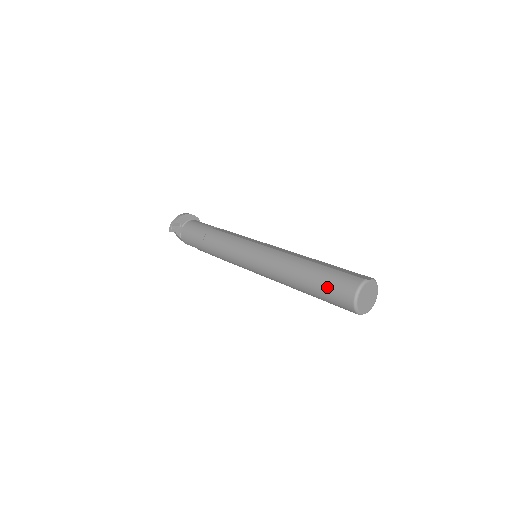
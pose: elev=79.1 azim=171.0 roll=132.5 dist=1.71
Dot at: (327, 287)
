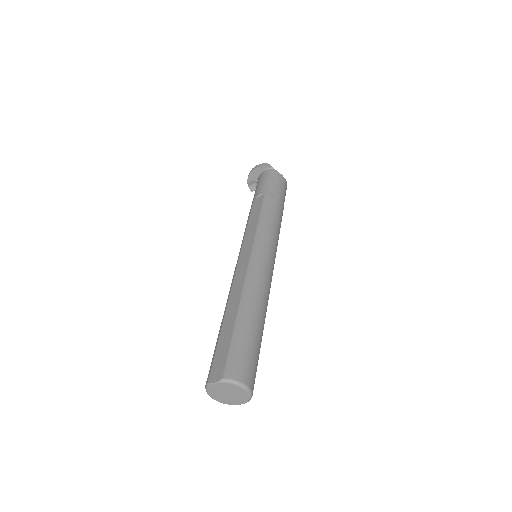
Dot at: occluded
